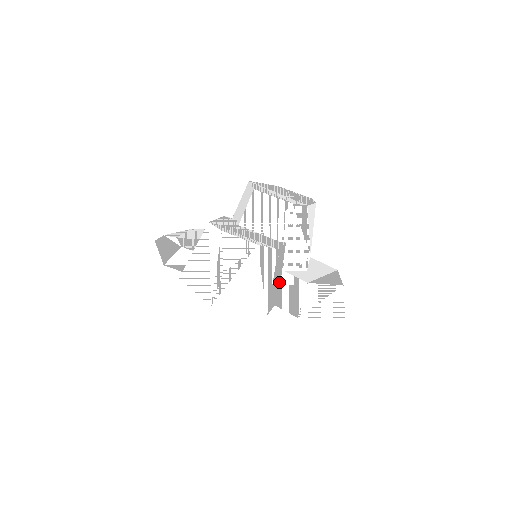
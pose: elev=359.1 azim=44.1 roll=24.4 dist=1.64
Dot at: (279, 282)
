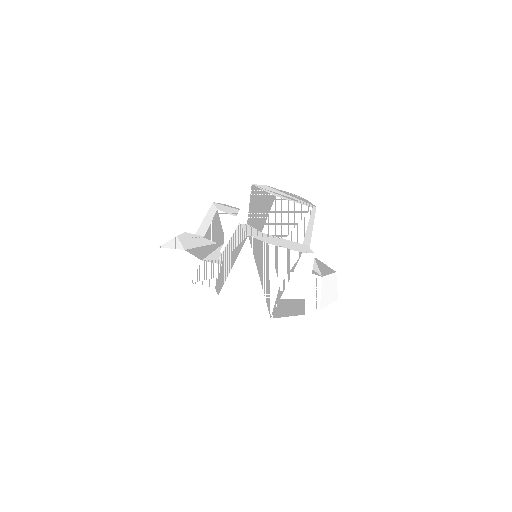
Dot at: occluded
